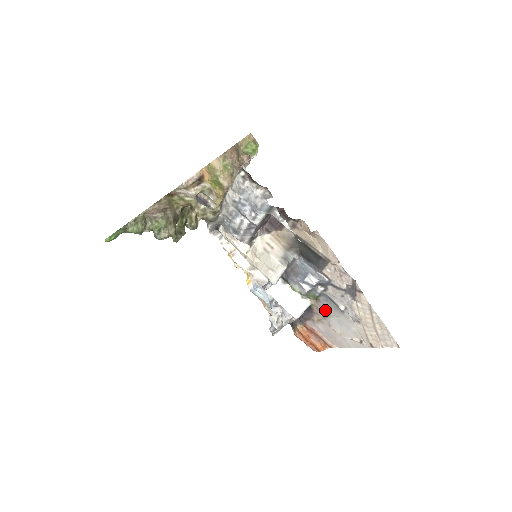
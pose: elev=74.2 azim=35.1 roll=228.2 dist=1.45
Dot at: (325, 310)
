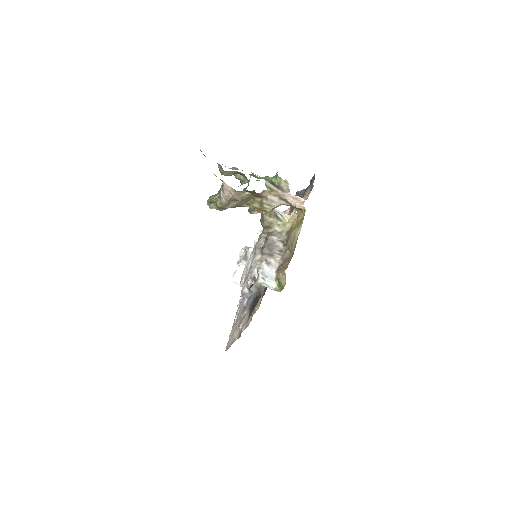
Dot at: occluded
